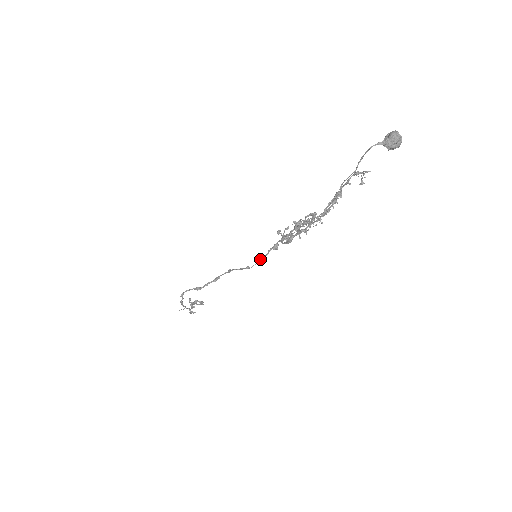
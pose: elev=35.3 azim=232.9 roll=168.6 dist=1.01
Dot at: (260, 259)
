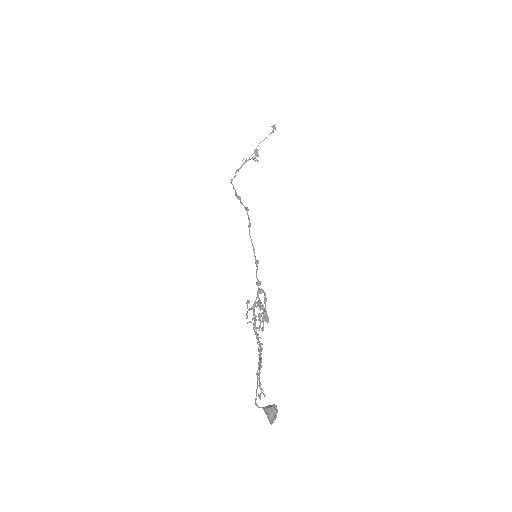
Dot at: (256, 266)
